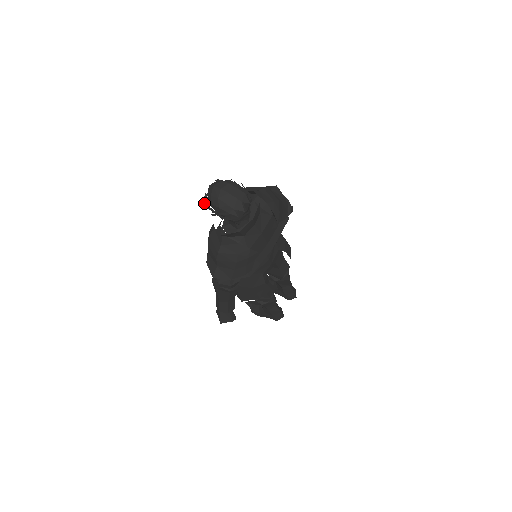
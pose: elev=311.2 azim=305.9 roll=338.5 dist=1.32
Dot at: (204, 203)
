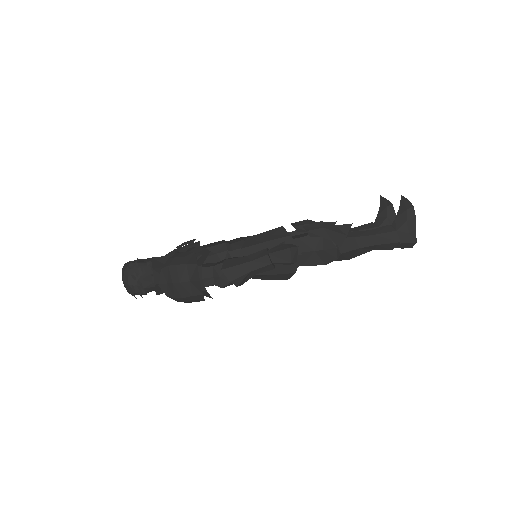
Dot at: occluded
